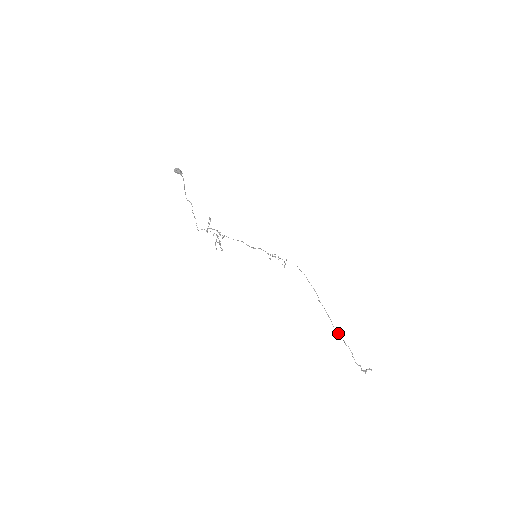
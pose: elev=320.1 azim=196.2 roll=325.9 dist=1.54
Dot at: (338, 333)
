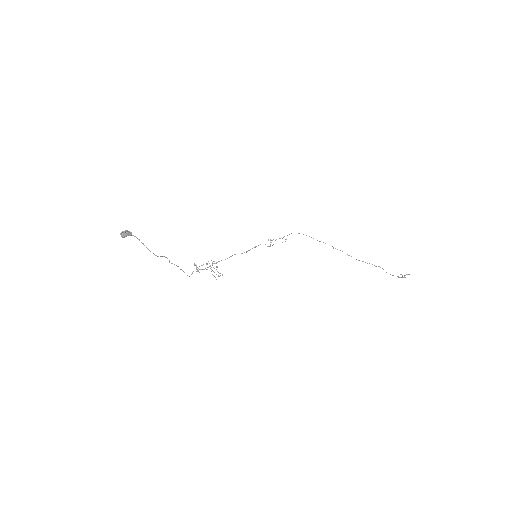
Dot at: occluded
